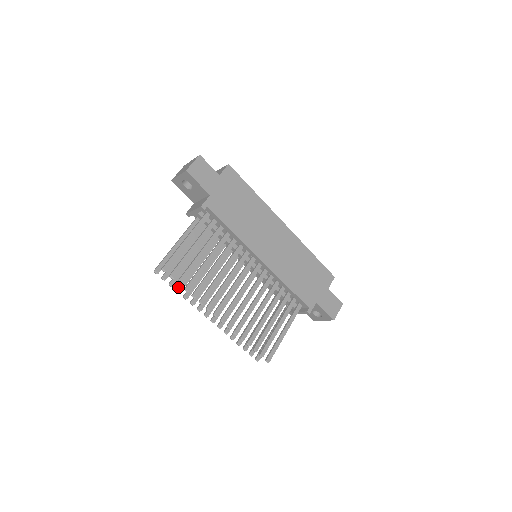
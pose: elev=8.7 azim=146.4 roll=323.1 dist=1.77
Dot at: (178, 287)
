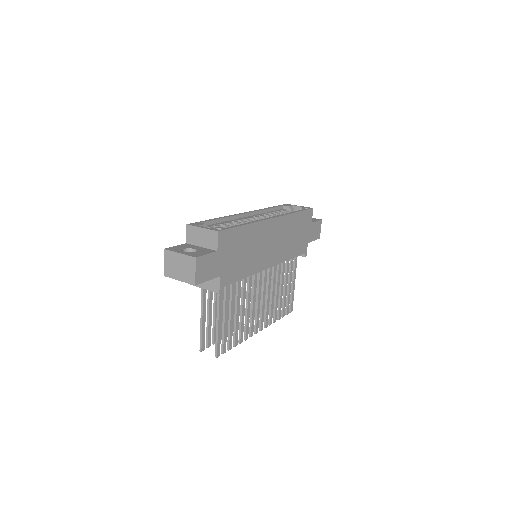
Dot at: occluded
